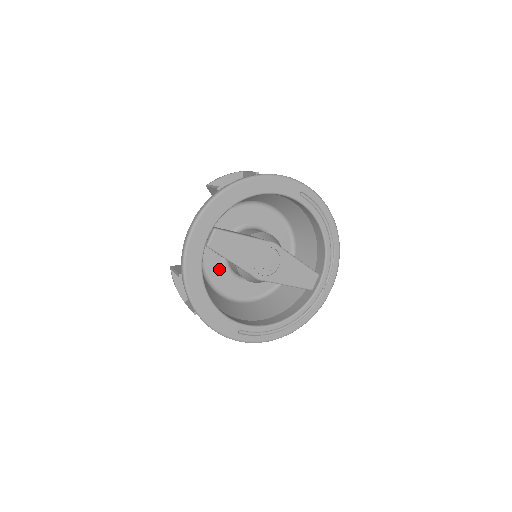
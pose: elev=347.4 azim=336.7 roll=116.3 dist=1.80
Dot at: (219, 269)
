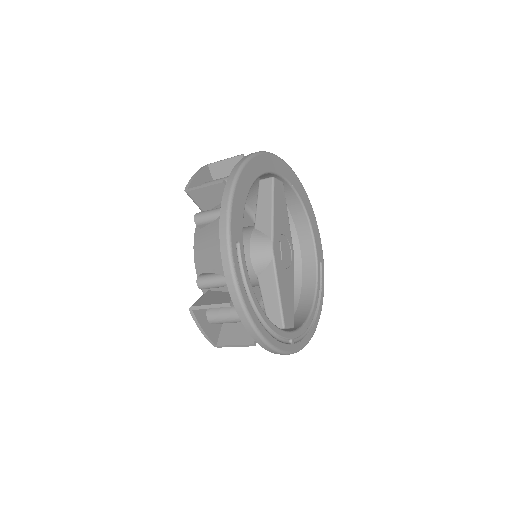
Dot at: occluded
